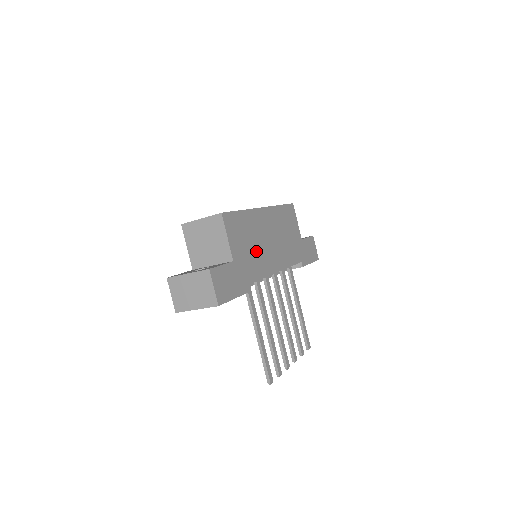
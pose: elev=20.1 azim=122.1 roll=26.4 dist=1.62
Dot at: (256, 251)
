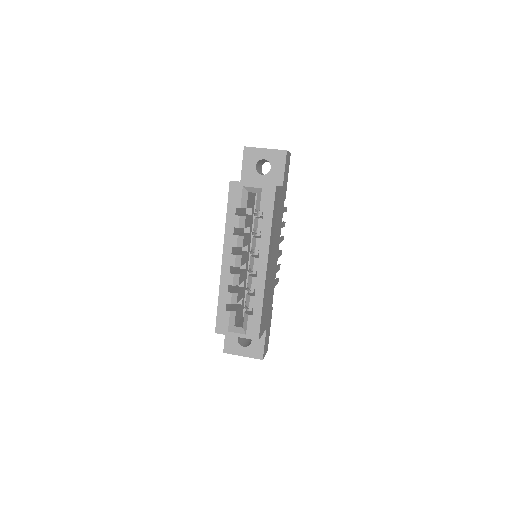
Dot at: (270, 290)
